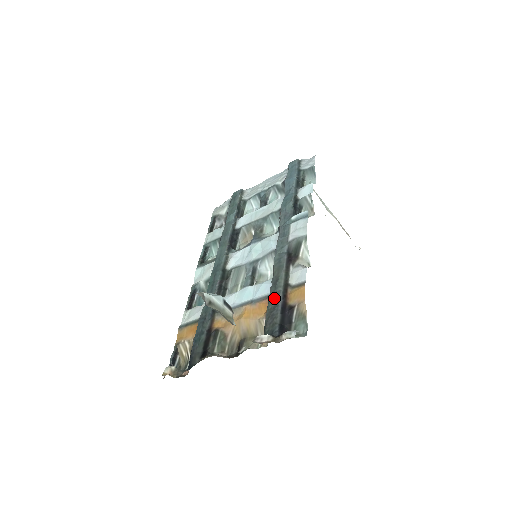
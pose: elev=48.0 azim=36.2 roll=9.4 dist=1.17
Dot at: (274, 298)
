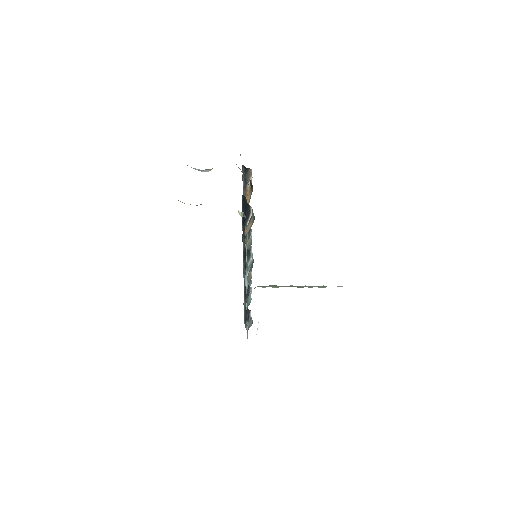
Dot at: (243, 188)
